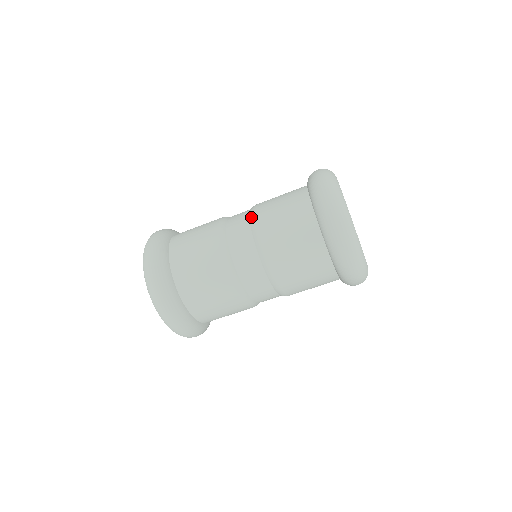
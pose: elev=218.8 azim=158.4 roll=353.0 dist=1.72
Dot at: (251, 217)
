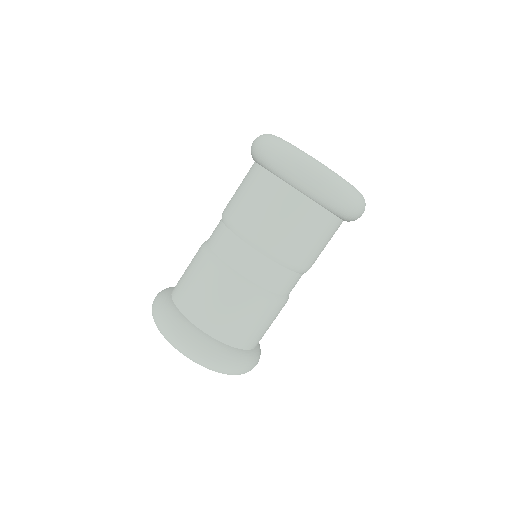
Dot at: occluded
